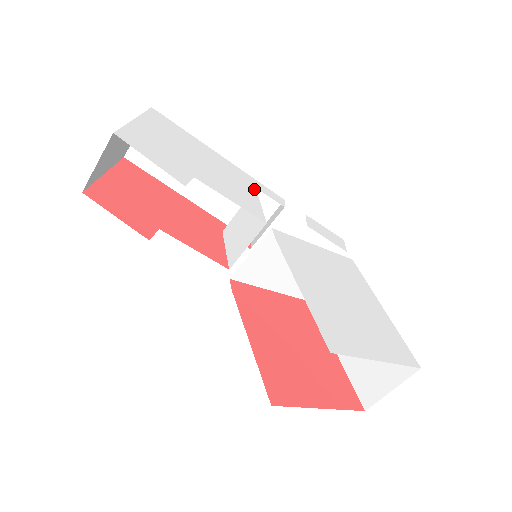
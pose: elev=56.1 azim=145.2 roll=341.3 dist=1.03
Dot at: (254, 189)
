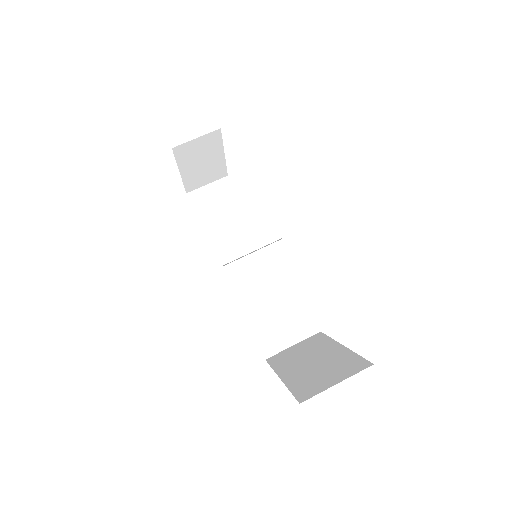
Dot at: occluded
